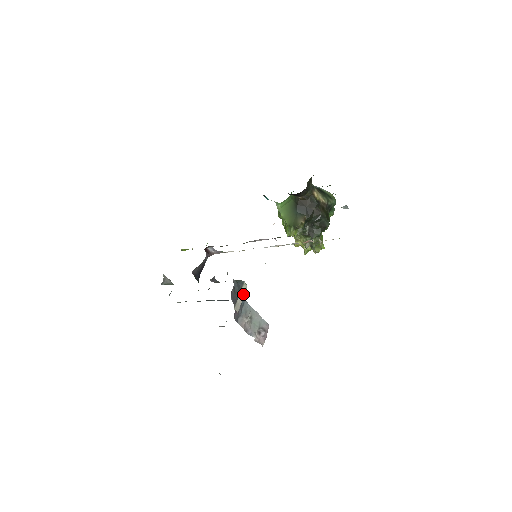
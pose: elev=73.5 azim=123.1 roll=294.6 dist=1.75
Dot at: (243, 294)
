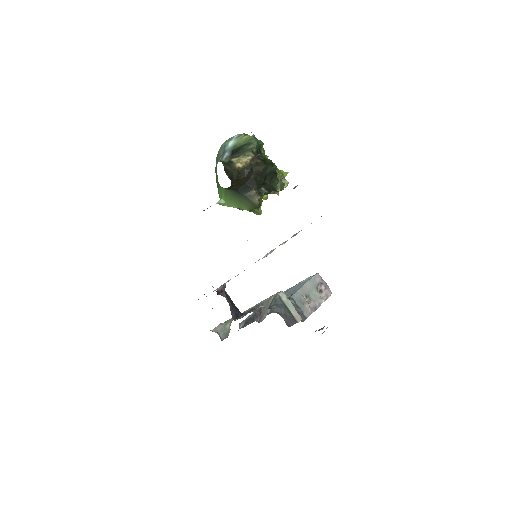
Dot at: (289, 303)
